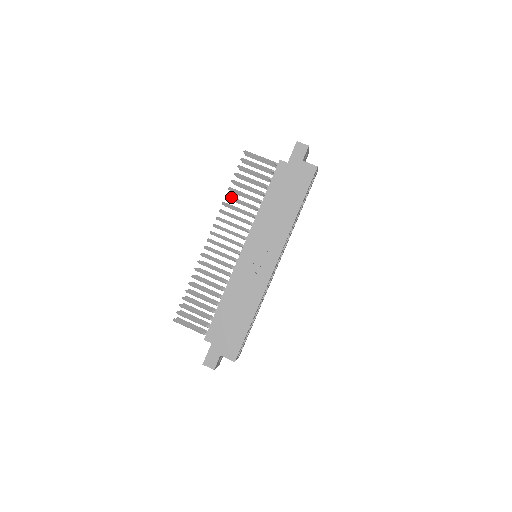
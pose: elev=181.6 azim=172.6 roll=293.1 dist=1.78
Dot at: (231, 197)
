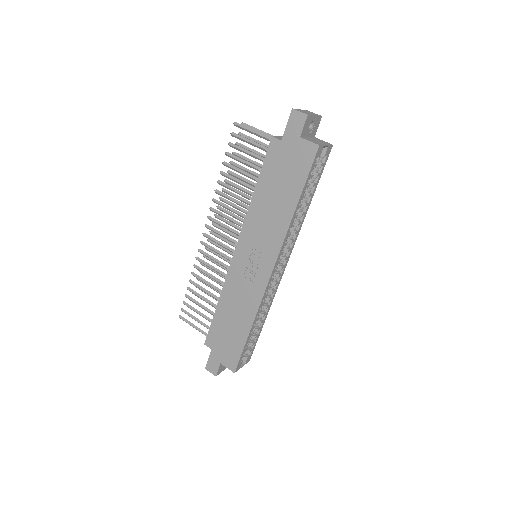
Dot at: (223, 184)
